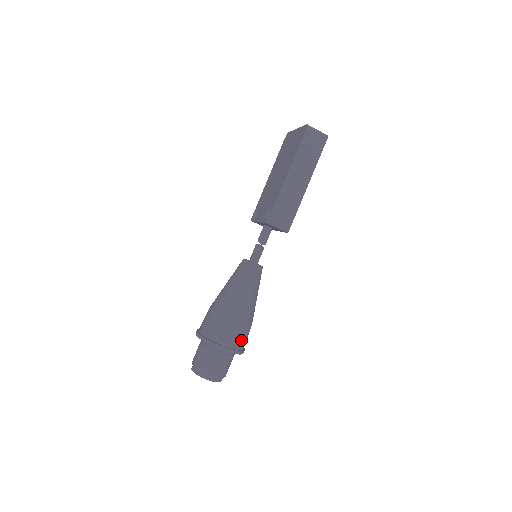
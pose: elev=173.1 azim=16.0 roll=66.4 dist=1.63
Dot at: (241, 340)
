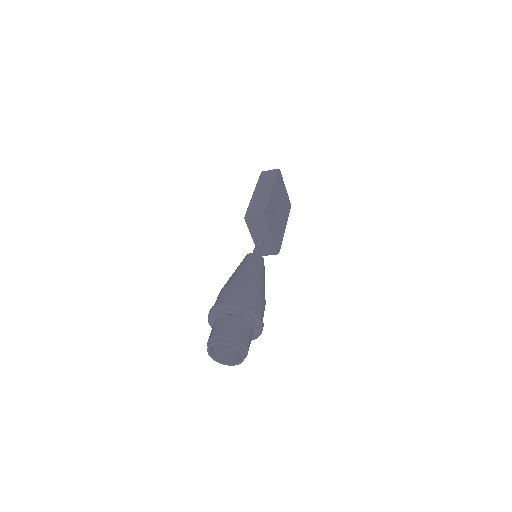
Dot at: (244, 297)
